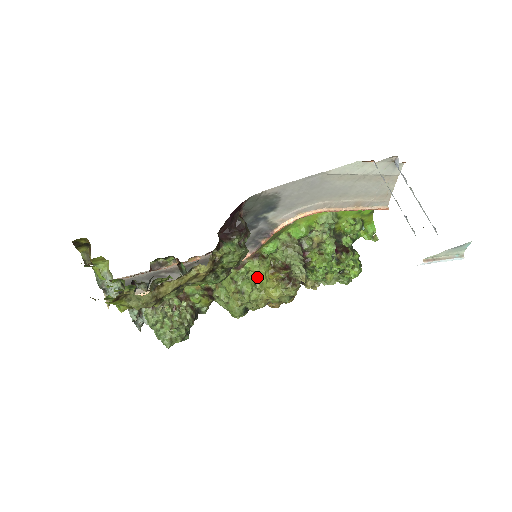
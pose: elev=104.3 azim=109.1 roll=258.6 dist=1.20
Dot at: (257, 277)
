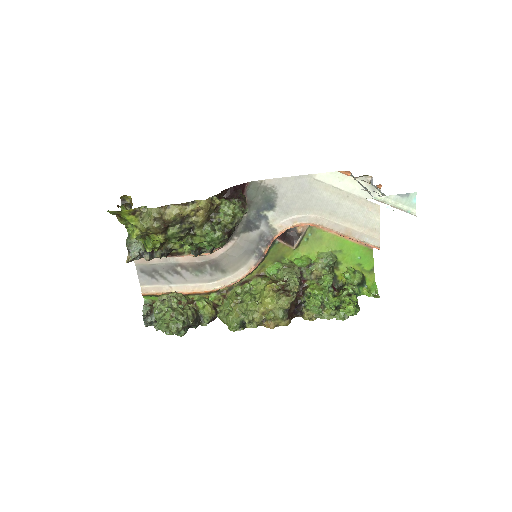
Dot at: (258, 293)
